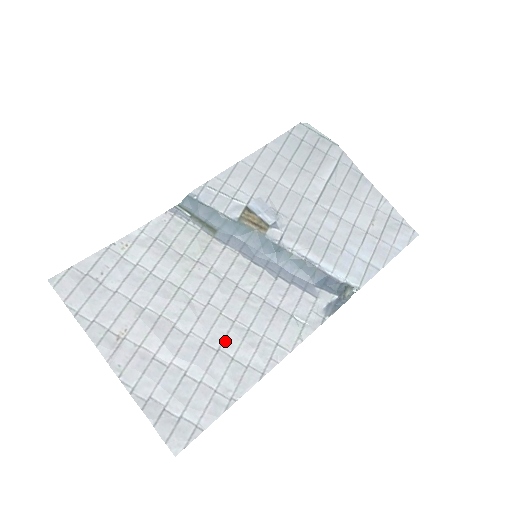
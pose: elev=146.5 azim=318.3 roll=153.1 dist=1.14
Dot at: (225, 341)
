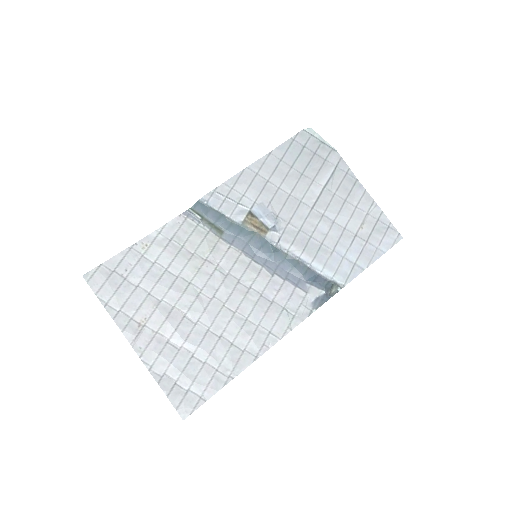
Dot at: (226, 329)
